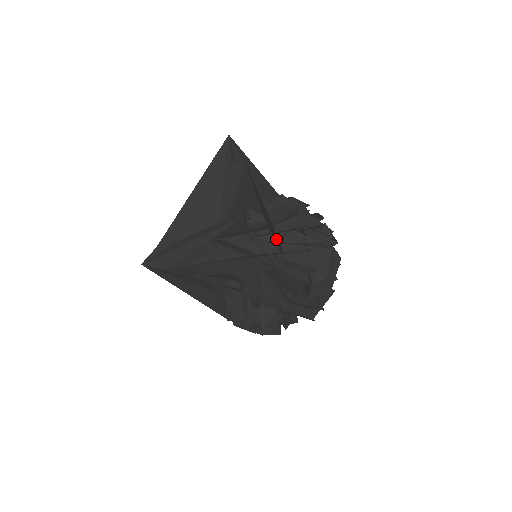
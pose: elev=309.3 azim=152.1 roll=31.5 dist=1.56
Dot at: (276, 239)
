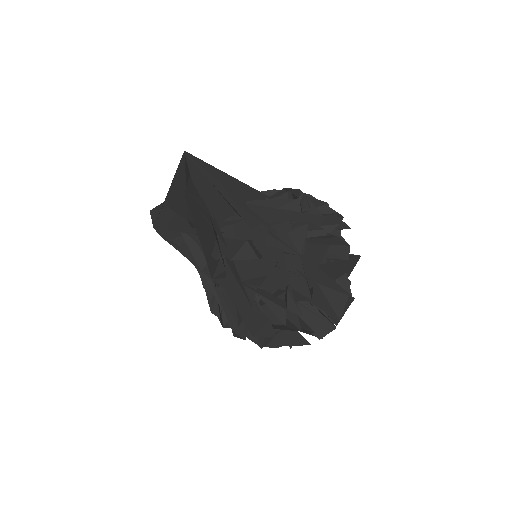
Dot at: (220, 271)
